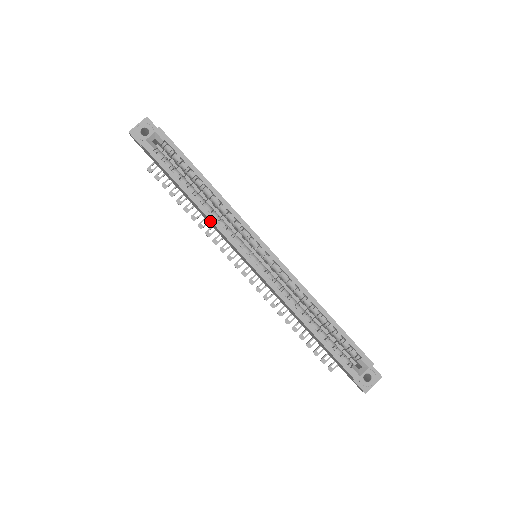
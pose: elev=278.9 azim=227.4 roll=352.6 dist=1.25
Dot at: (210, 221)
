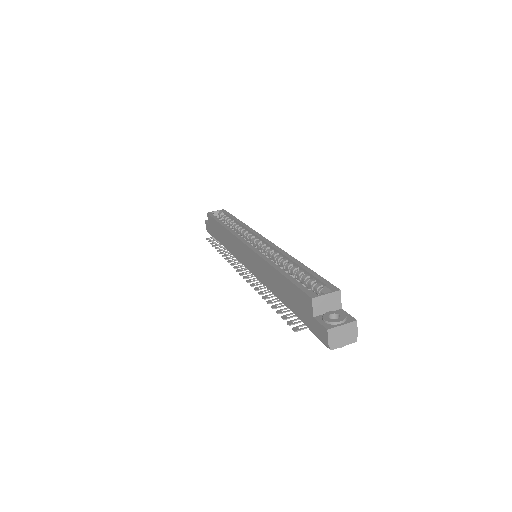
Dot at: (229, 235)
